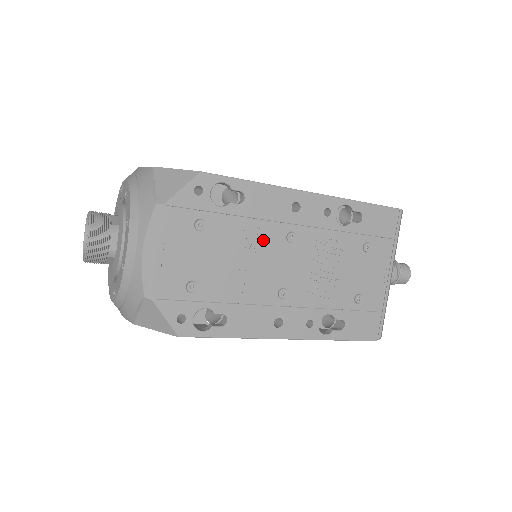
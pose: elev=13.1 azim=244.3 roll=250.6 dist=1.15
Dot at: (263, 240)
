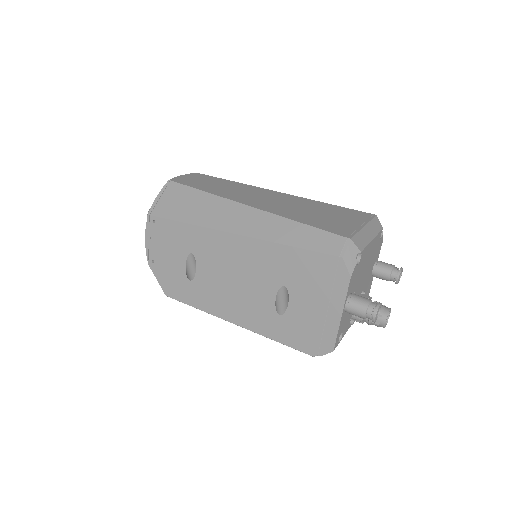
Dot at: occluded
